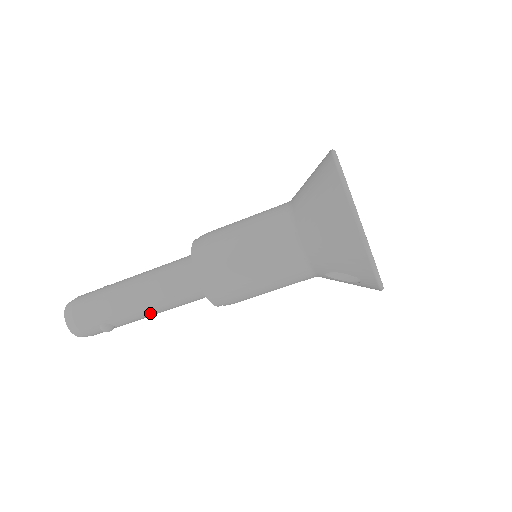
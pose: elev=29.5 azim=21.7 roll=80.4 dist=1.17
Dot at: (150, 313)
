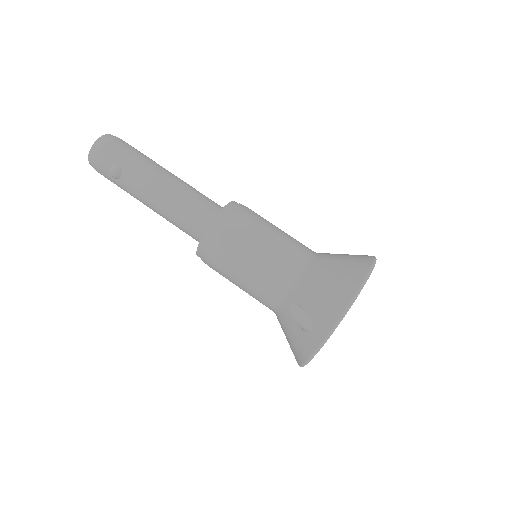
Dot at: (154, 198)
